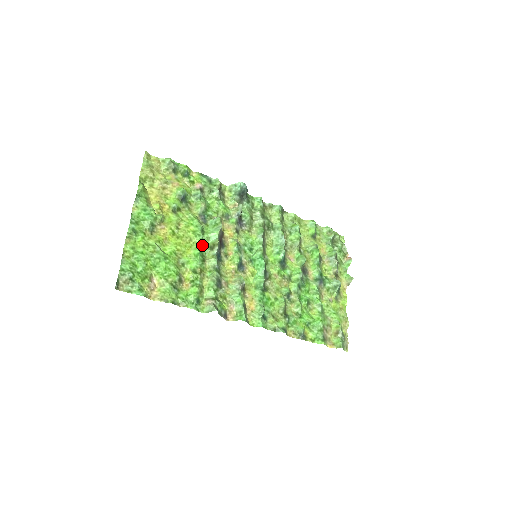
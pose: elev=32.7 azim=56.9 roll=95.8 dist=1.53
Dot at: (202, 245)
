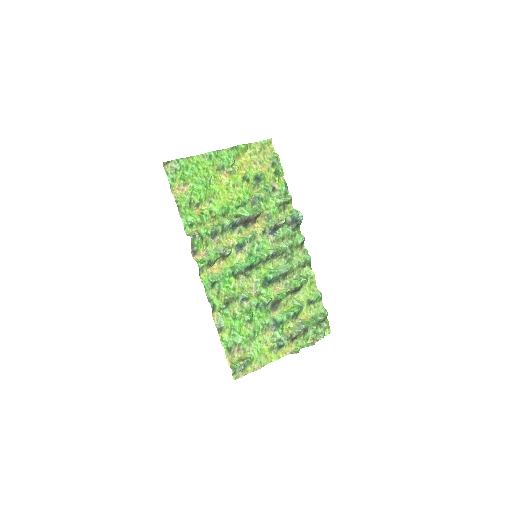
Dot at: (234, 209)
